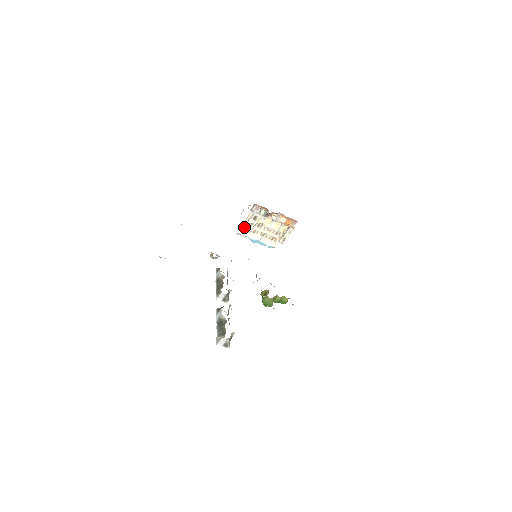
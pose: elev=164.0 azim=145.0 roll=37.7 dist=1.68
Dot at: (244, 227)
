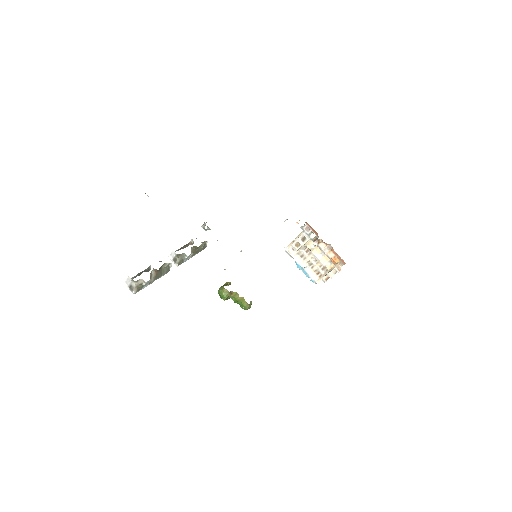
Dot at: (292, 245)
